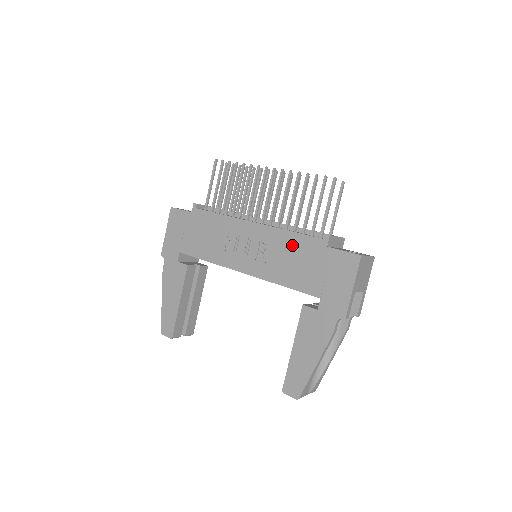
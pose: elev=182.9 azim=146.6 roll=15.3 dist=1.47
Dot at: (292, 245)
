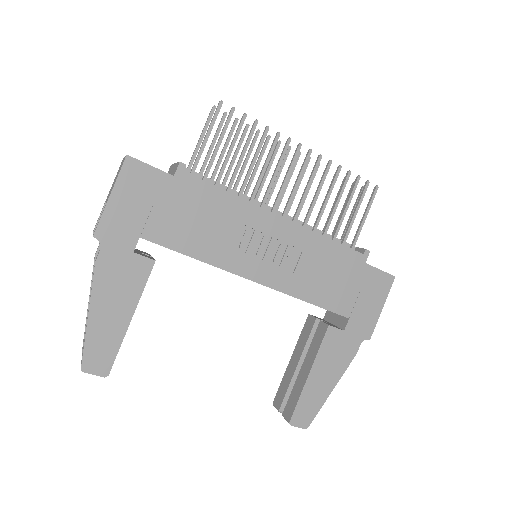
Dot at: (328, 255)
